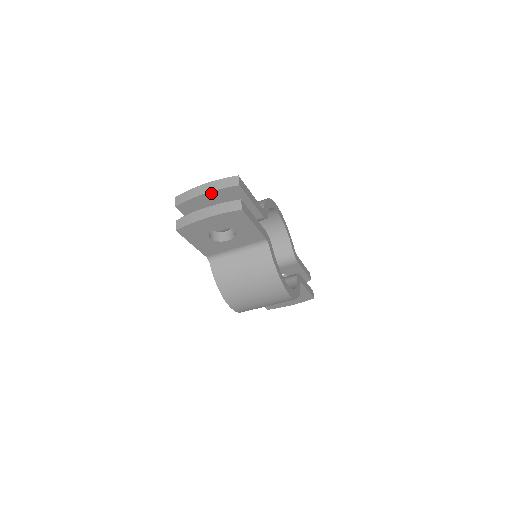
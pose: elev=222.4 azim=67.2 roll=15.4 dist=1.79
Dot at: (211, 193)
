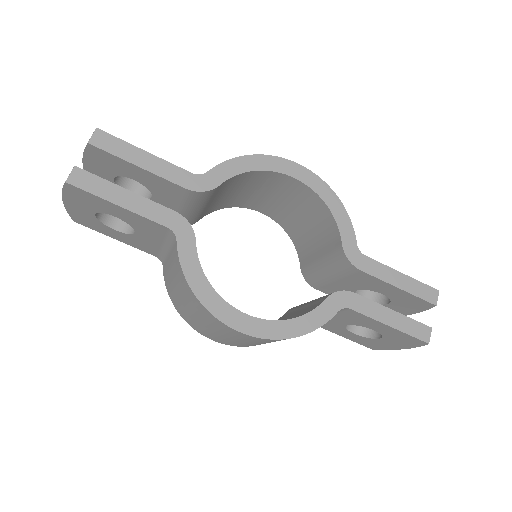
Dot at: (87, 163)
